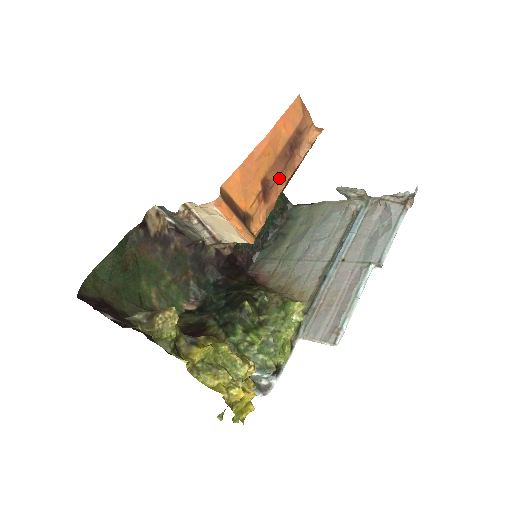
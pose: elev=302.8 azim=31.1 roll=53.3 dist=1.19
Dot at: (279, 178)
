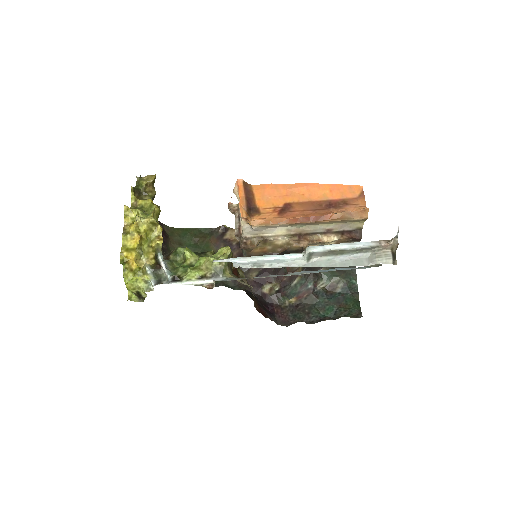
Dot at: (303, 212)
